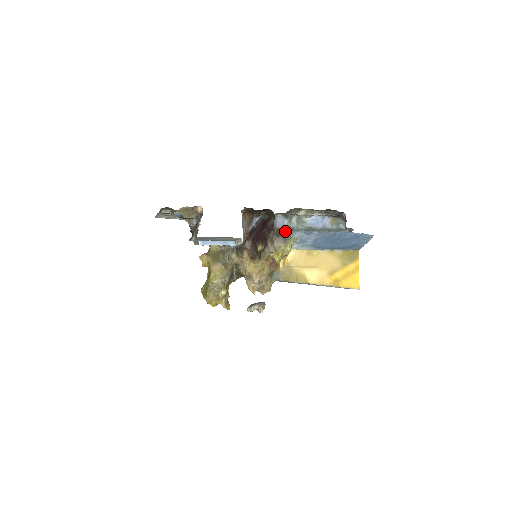
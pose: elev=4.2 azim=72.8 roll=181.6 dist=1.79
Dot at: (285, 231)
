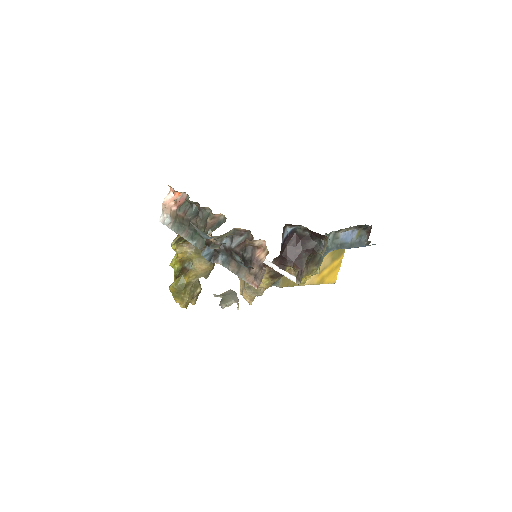
Dot at: occluded
